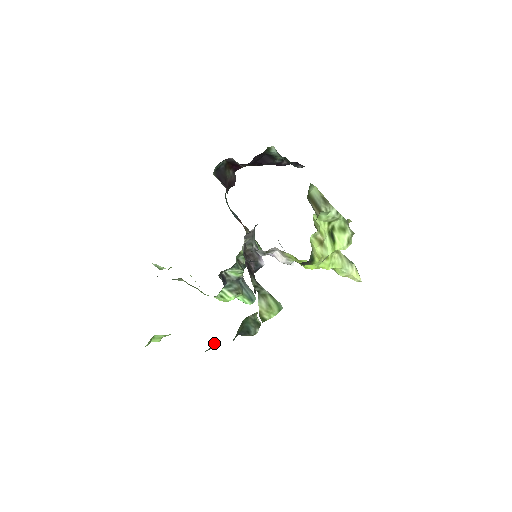
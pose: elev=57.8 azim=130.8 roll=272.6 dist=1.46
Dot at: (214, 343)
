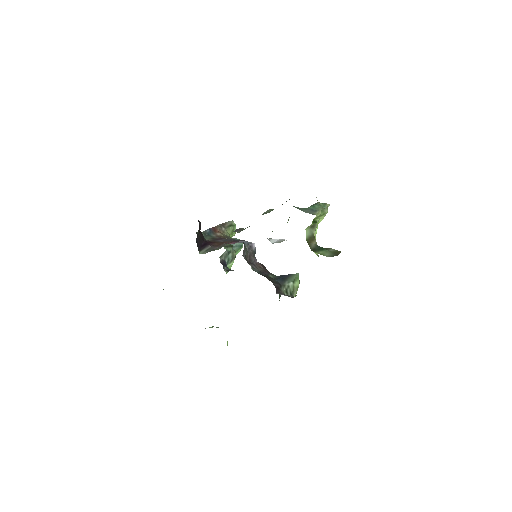
Dot at: occluded
